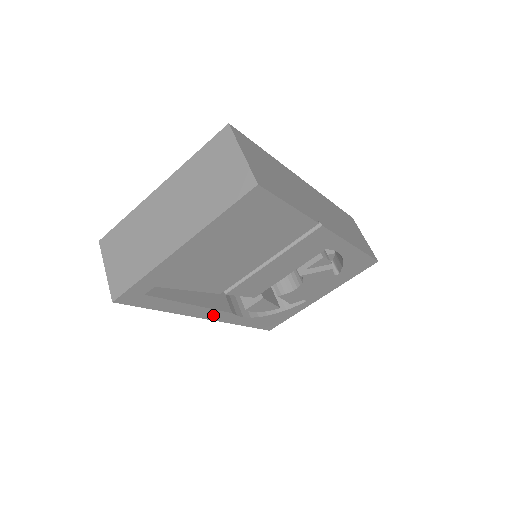
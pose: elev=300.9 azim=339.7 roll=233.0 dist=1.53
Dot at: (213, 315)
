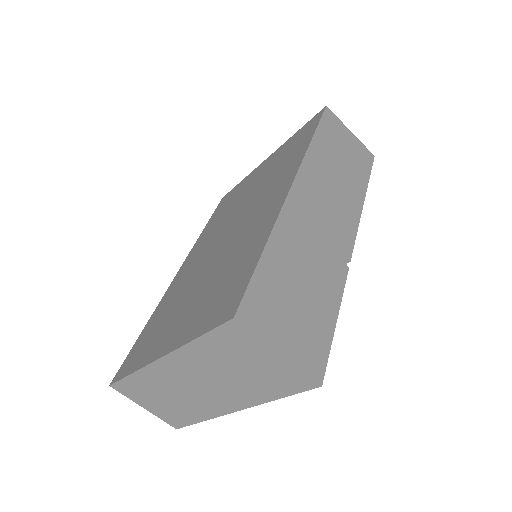
Dot at: occluded
